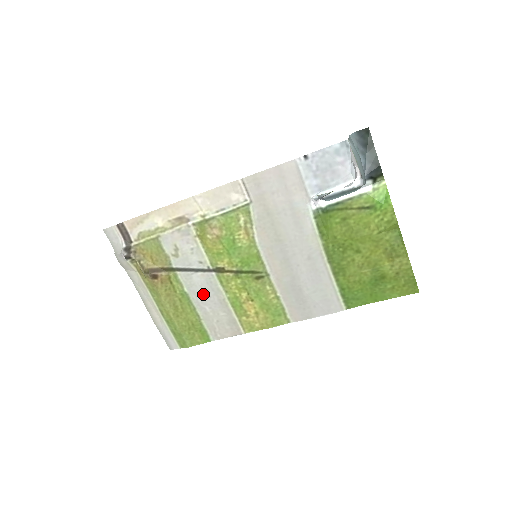
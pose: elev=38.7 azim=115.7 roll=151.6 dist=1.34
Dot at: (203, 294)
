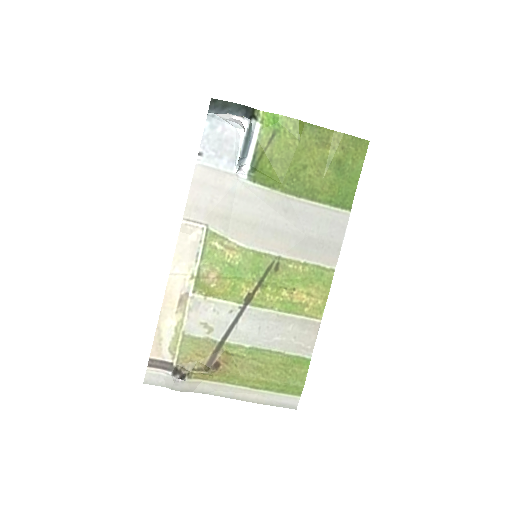
Dot at: (261, 332)
